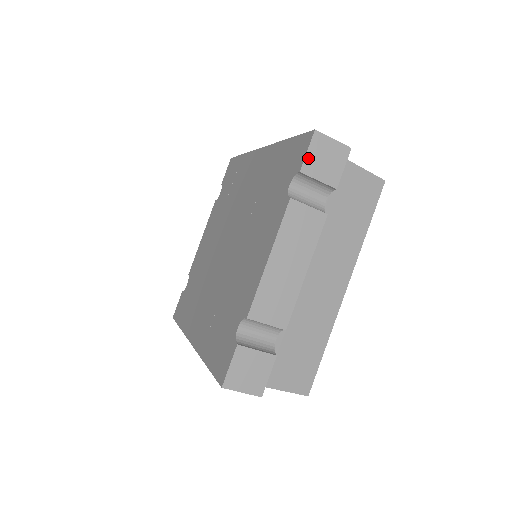
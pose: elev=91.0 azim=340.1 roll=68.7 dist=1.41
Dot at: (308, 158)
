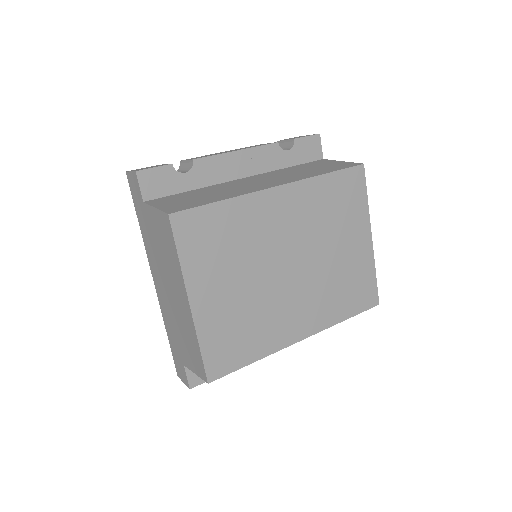
Dot at: occluded
